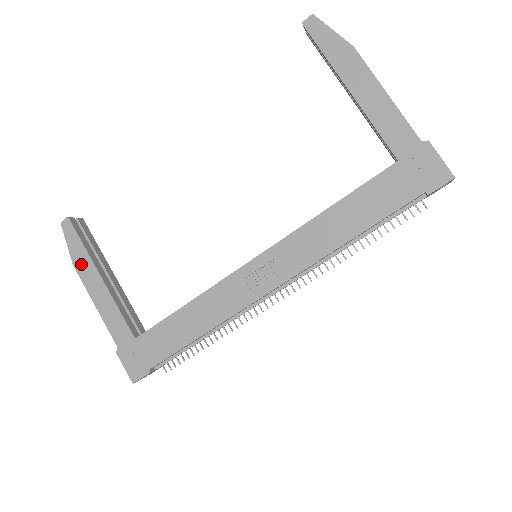
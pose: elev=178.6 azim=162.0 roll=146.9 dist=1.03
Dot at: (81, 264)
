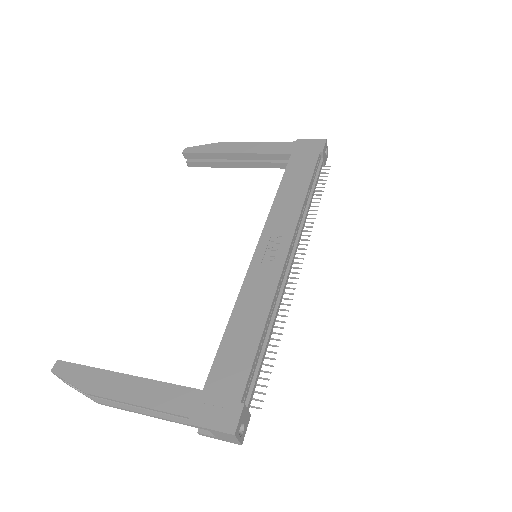
Dot at: (95, 384)
